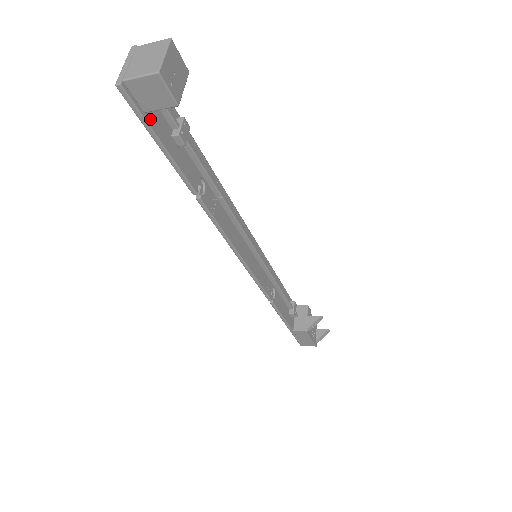
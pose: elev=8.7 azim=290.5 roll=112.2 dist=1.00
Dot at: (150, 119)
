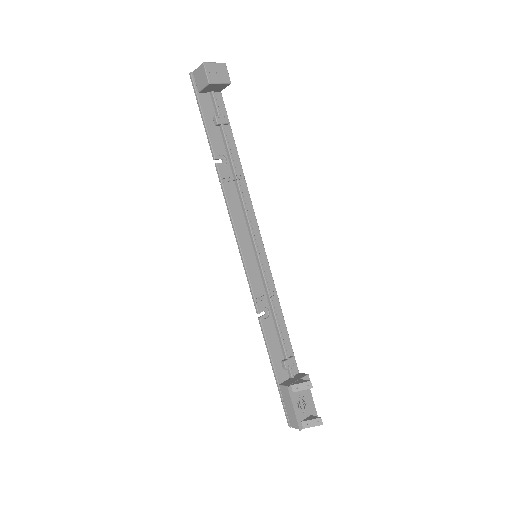
Dot at: (201, 99)
